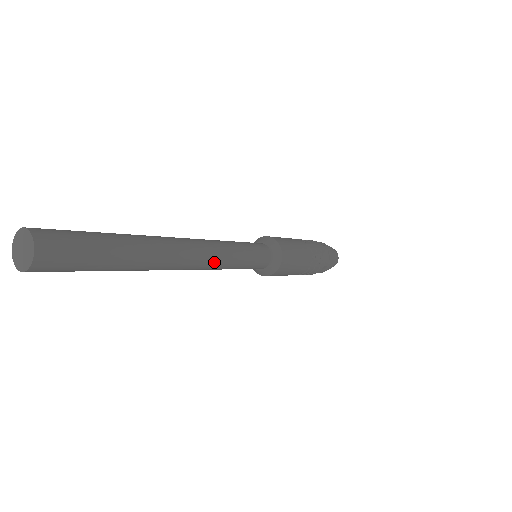
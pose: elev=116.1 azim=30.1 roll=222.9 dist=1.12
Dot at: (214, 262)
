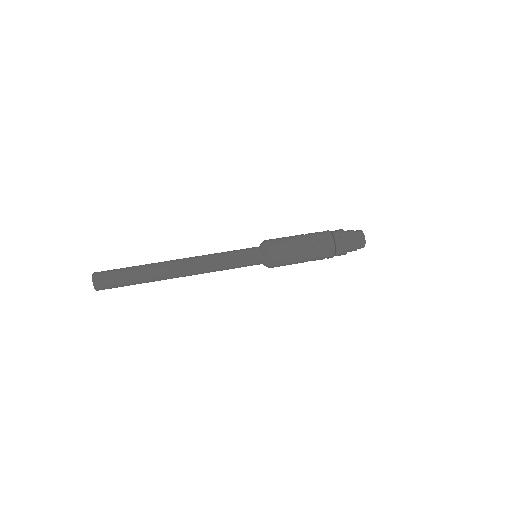
Dot at: (205, 267)
